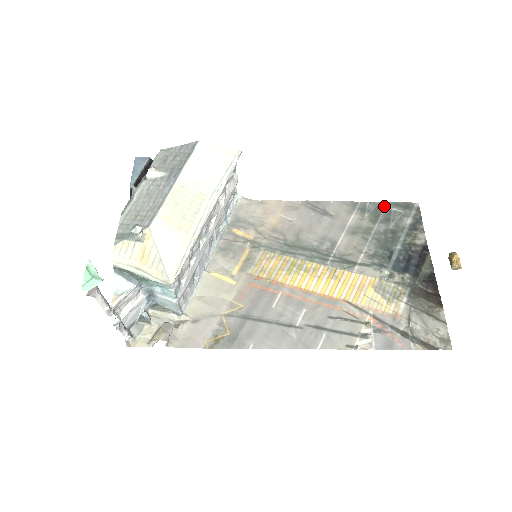
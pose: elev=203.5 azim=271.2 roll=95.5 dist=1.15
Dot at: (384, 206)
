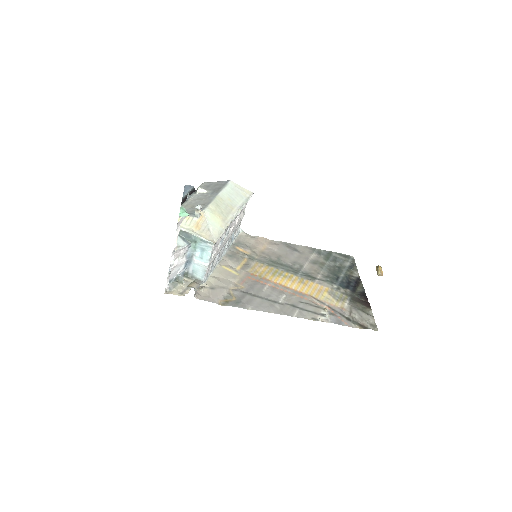
Dot at: (332, 254)
